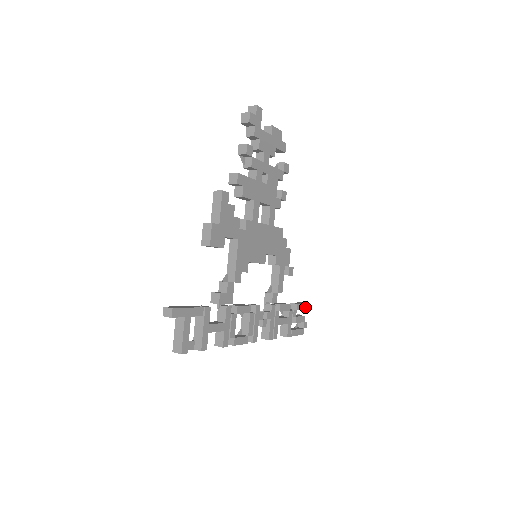
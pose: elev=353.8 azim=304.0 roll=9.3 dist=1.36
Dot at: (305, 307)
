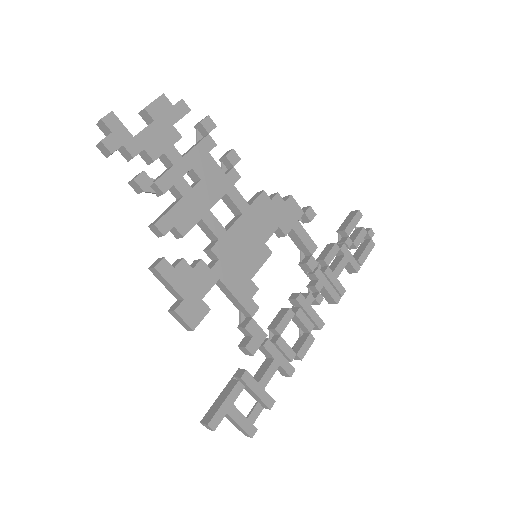
Dot at: (357, 219)
